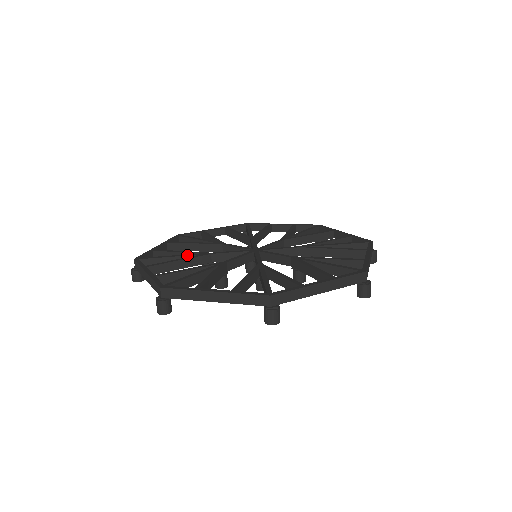
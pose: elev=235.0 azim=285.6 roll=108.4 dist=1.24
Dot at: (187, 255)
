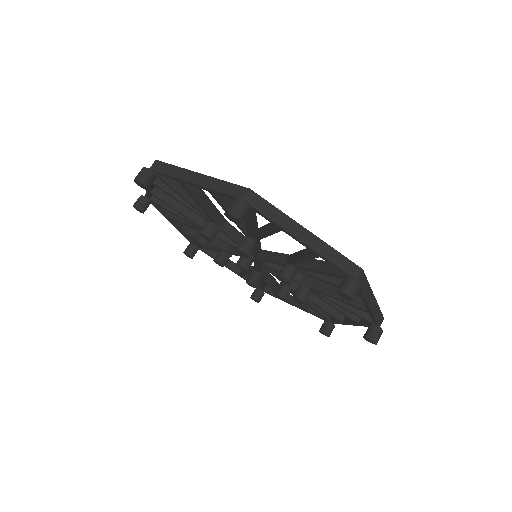
Dot at: occluded
